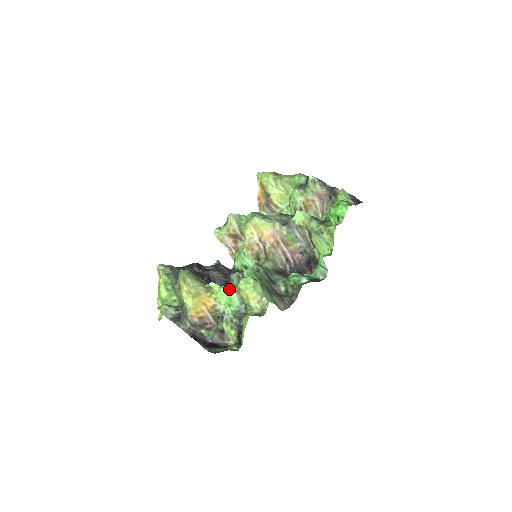
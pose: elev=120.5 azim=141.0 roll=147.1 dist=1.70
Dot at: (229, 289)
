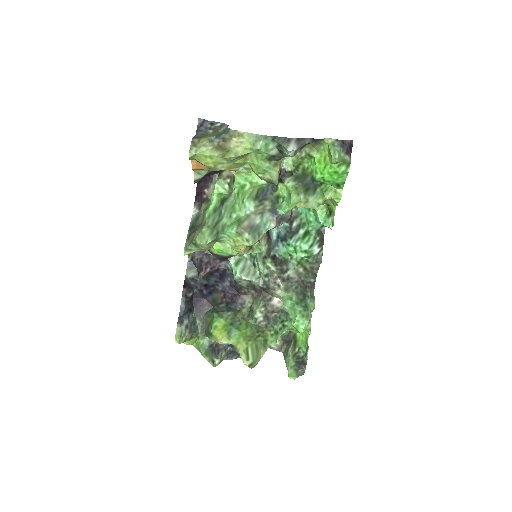
Dot at: occluded
